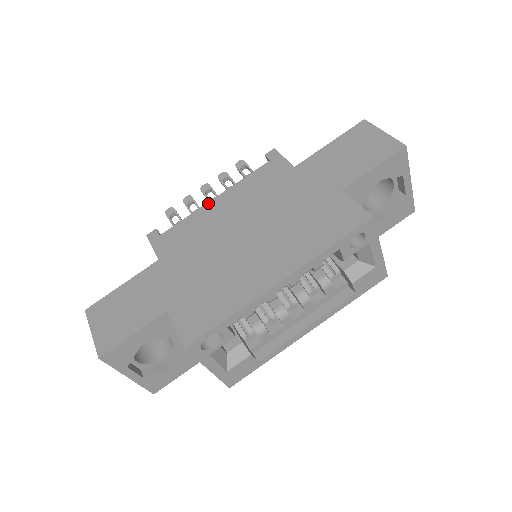
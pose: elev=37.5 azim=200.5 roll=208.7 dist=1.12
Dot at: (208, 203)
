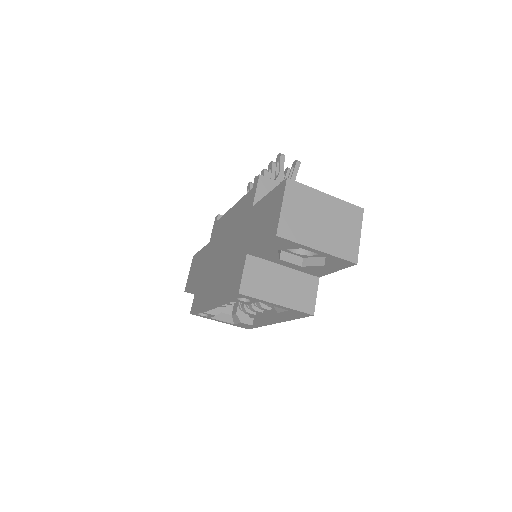
Dot at: (230, 209)
